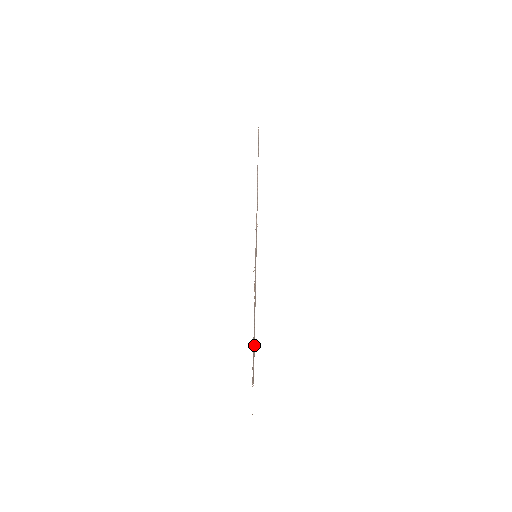
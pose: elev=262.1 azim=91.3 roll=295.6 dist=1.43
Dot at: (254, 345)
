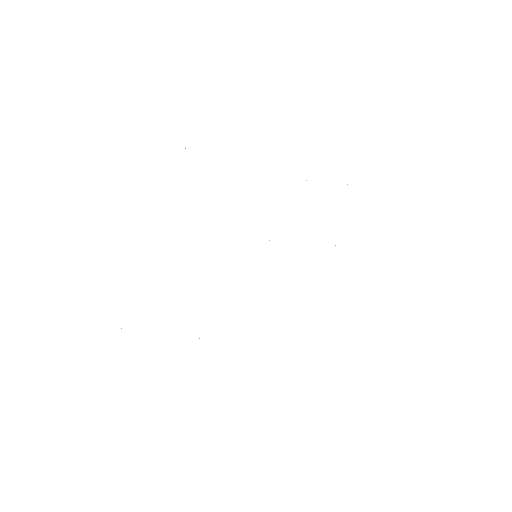
Dot at: occluded
